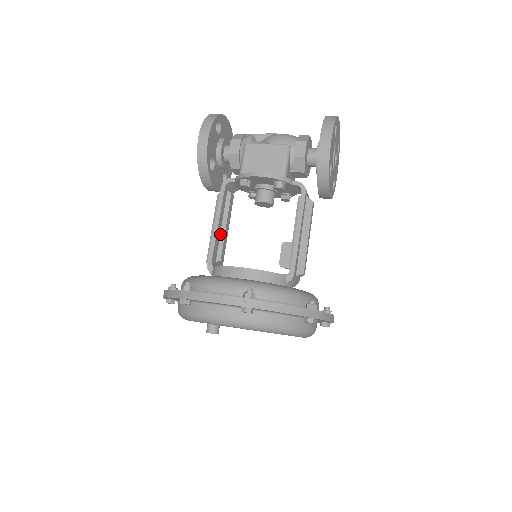
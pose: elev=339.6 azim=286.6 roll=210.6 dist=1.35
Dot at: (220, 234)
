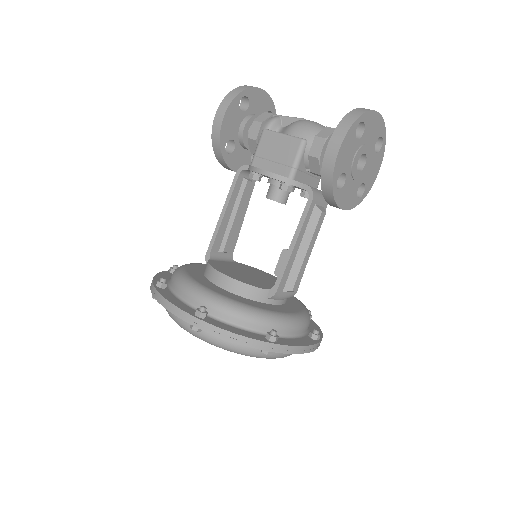
Dot at: (228, 224)
